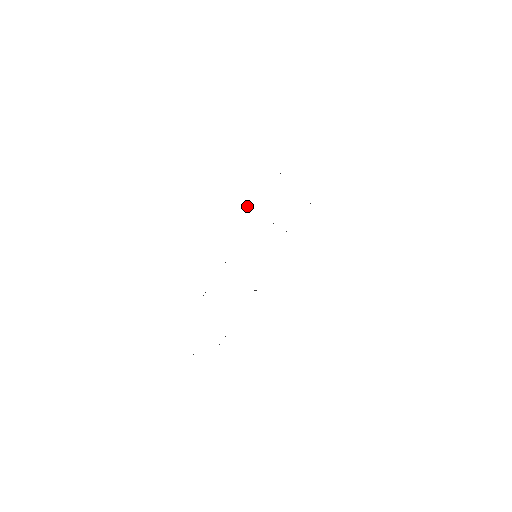
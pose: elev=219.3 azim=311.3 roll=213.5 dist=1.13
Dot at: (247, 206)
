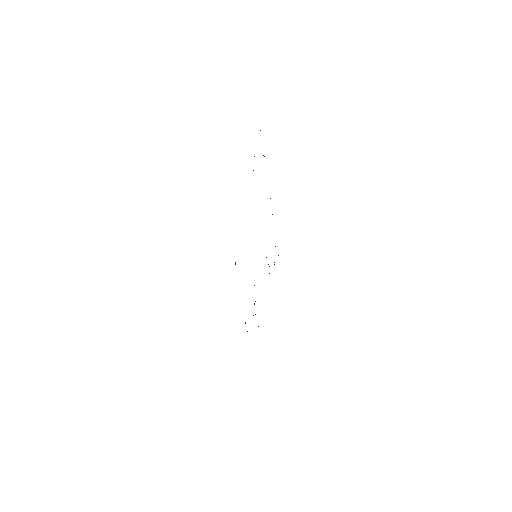
Dot at: occluded
